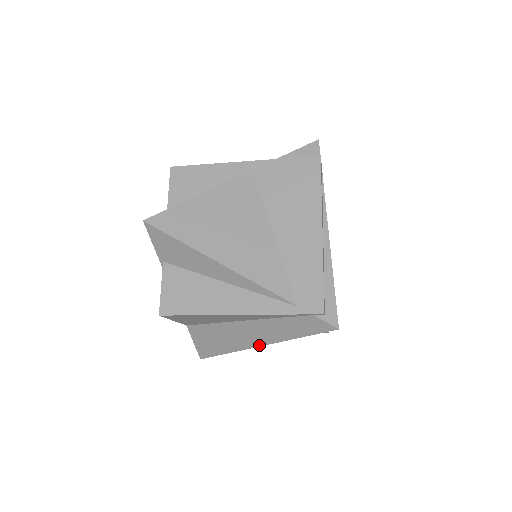
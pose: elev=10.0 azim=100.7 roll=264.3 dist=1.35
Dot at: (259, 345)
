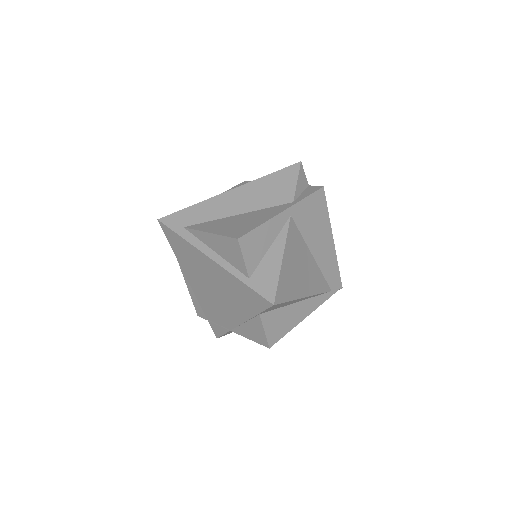
Dot at: occluded
